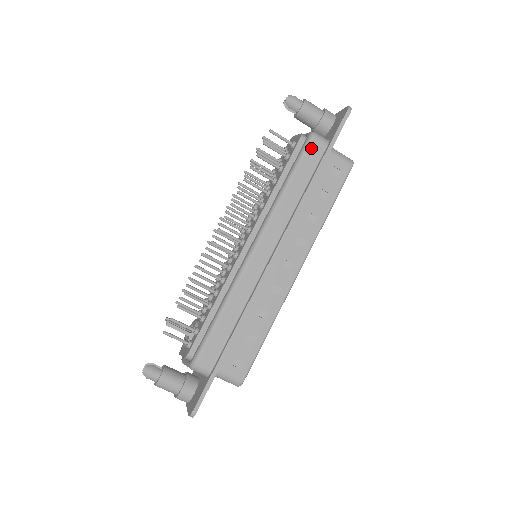
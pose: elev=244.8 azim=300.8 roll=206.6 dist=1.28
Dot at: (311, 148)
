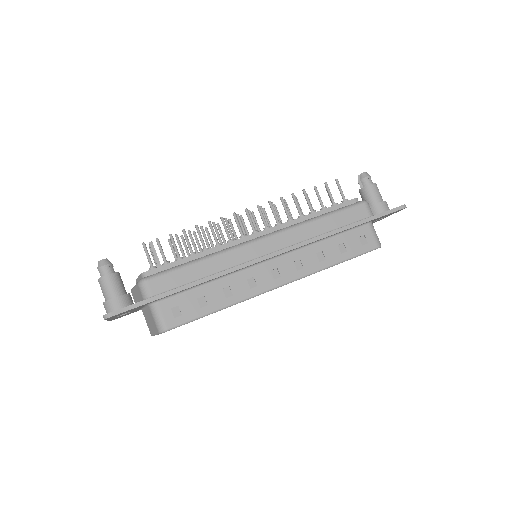
Dot at: (357, 208)
